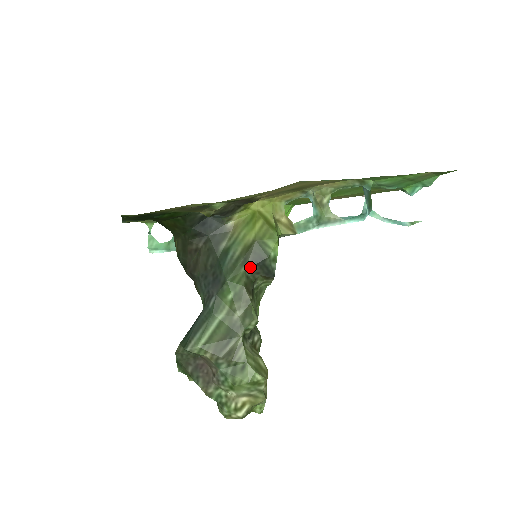
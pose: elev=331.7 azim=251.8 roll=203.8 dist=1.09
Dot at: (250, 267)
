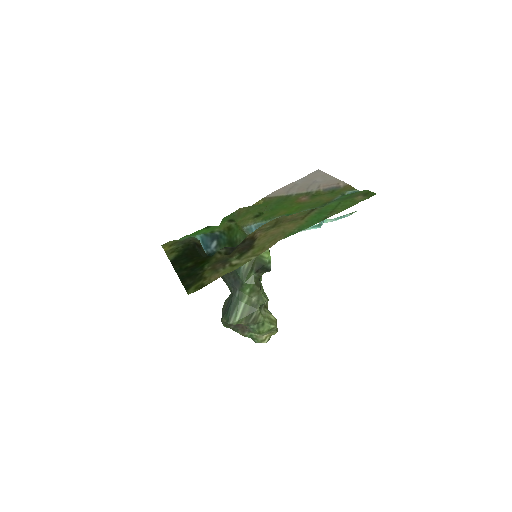
Dot at: (256, 272)
